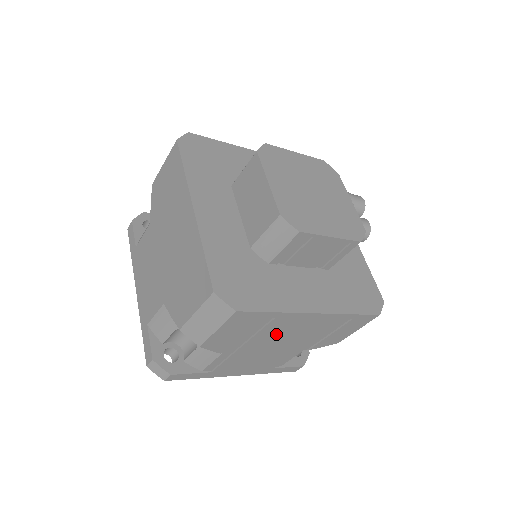
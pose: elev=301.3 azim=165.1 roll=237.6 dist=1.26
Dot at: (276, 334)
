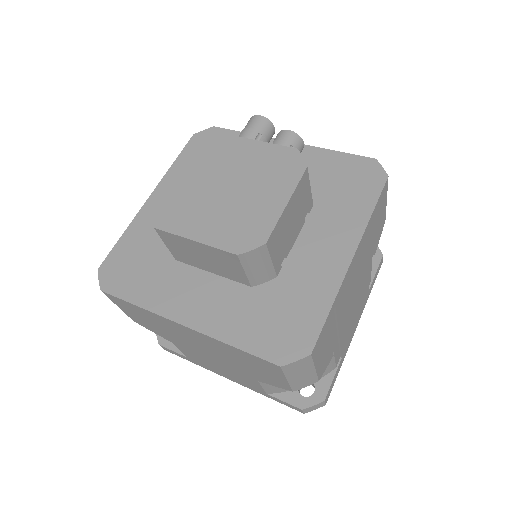
Dot at: (347, 298)
